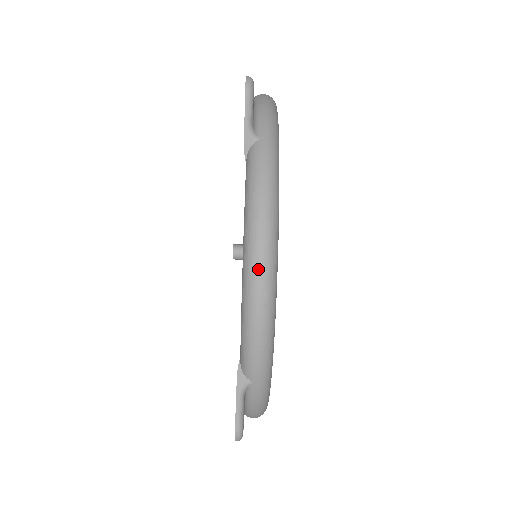
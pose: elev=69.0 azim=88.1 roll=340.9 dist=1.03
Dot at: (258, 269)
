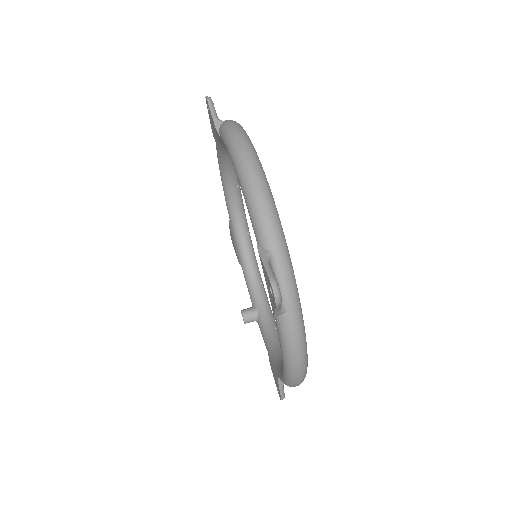
Dot at: (245, 158)
